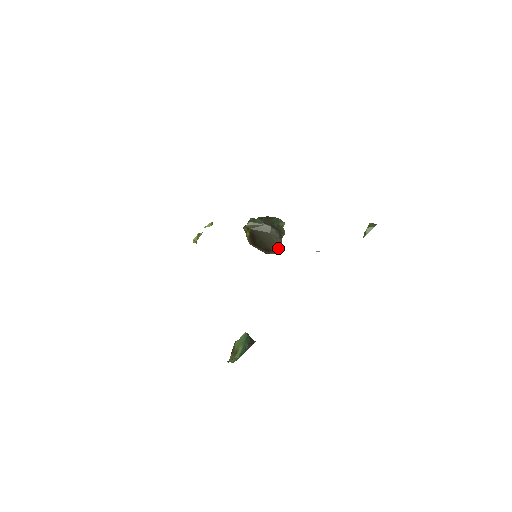
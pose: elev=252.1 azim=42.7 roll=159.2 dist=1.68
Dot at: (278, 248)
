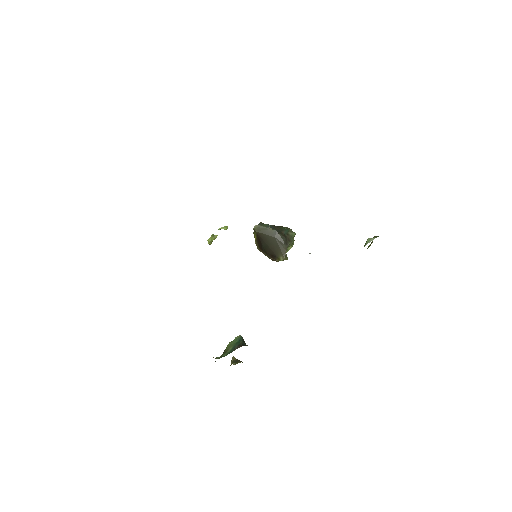
Dot at: (283, 254)
